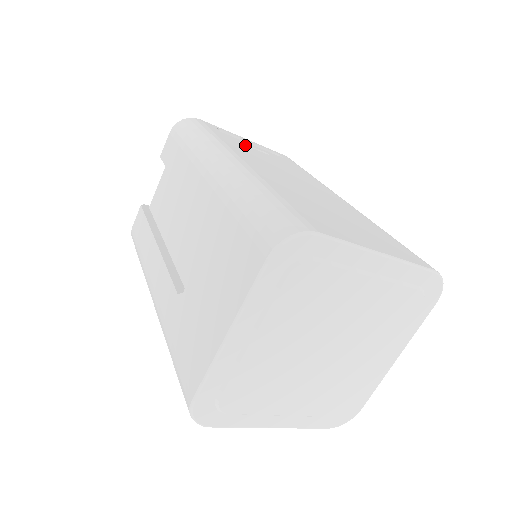
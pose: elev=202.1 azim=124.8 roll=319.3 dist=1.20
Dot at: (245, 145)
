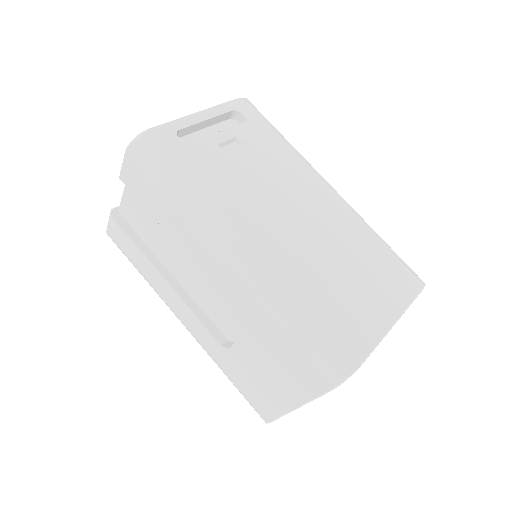
Dot at: (218, 155)
